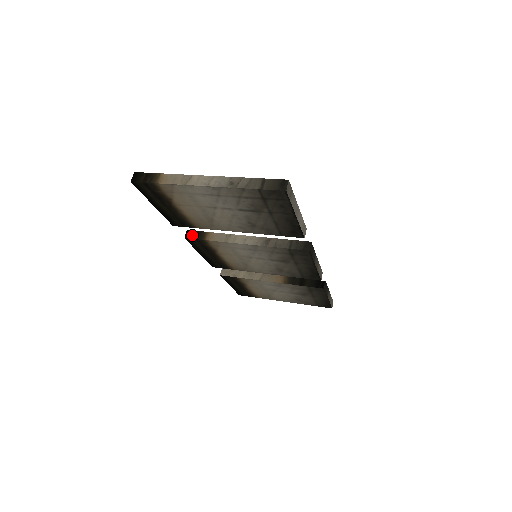
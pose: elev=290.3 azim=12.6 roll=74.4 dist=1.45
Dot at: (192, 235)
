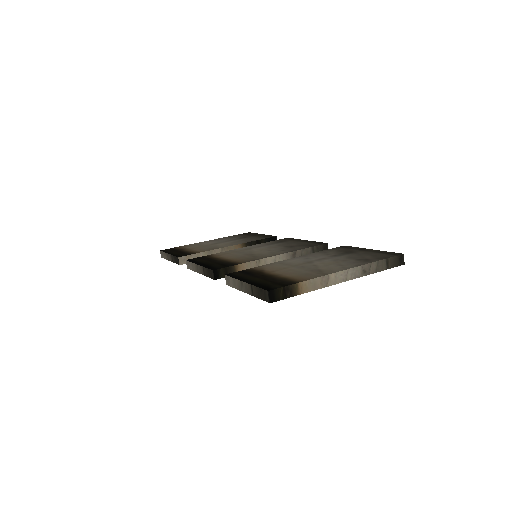
Dot at: (222, 274)
